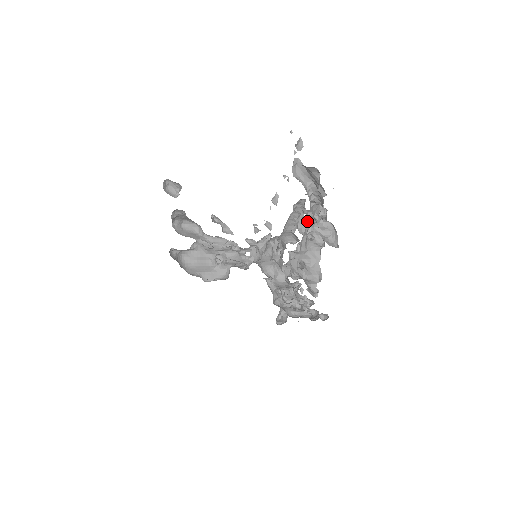
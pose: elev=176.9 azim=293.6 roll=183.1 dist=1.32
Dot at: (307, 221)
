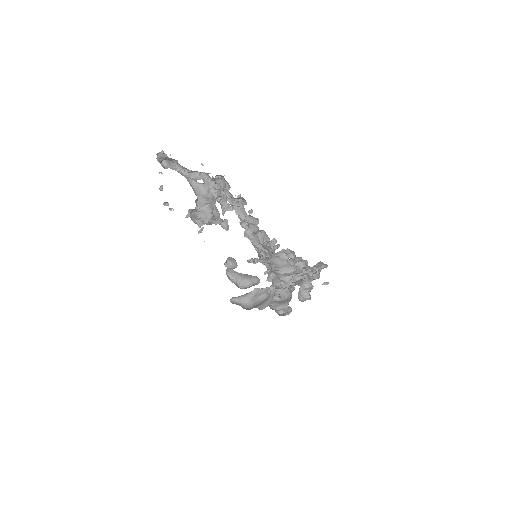
Dot at: (224, 194)
